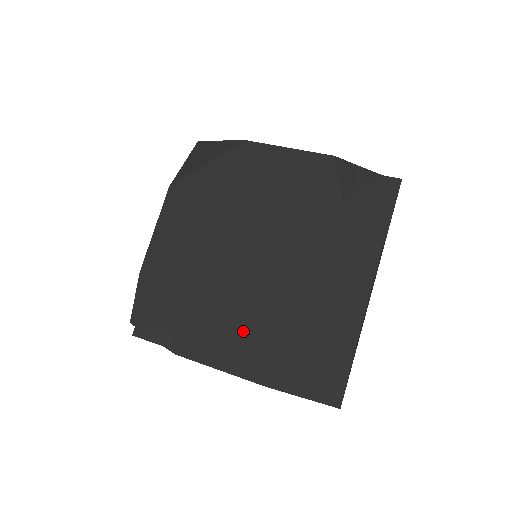
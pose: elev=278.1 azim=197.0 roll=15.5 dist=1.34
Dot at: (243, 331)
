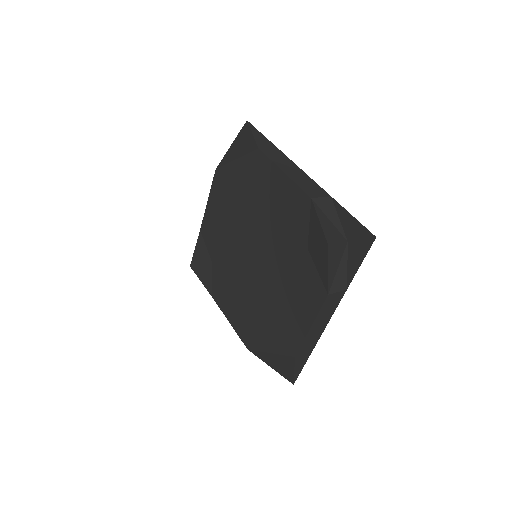
Dot at: (241, 307)
